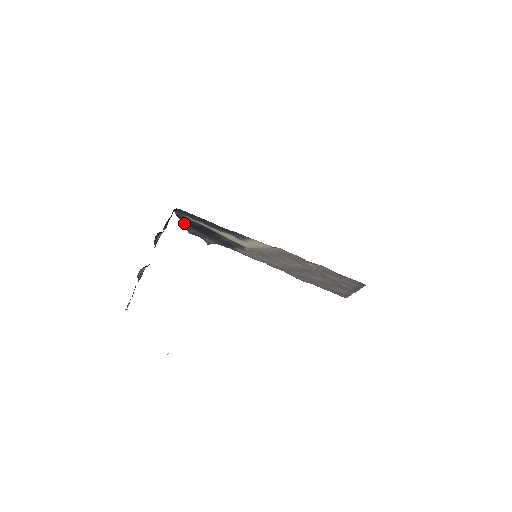
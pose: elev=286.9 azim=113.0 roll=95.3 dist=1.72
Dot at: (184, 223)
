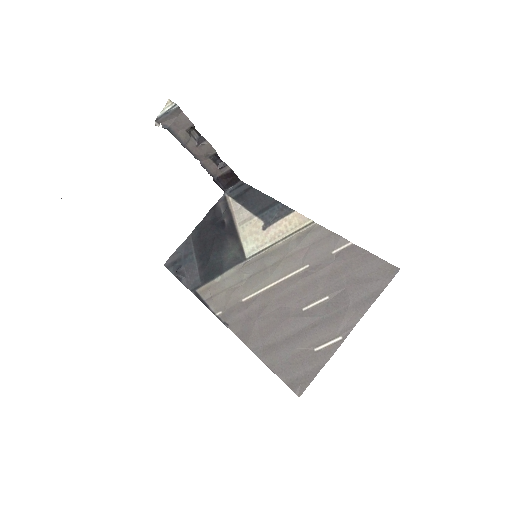
Dot at: (197, 229)
